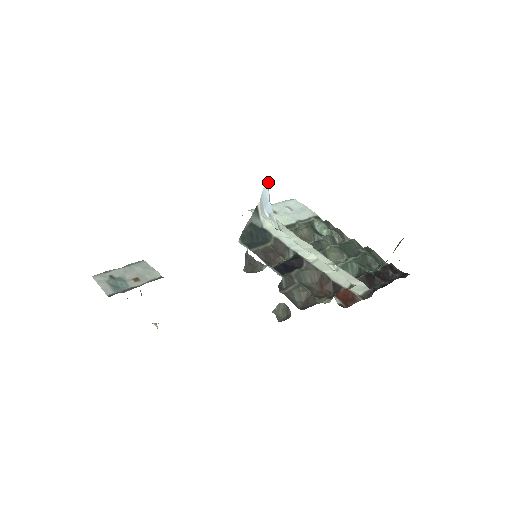
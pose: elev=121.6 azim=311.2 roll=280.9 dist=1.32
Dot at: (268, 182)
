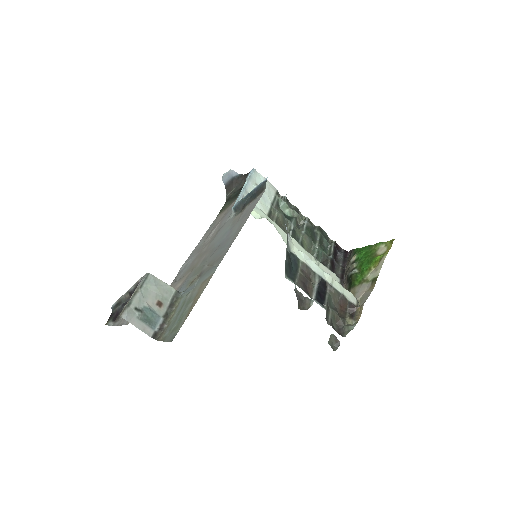
Dot at: (285, 197)
